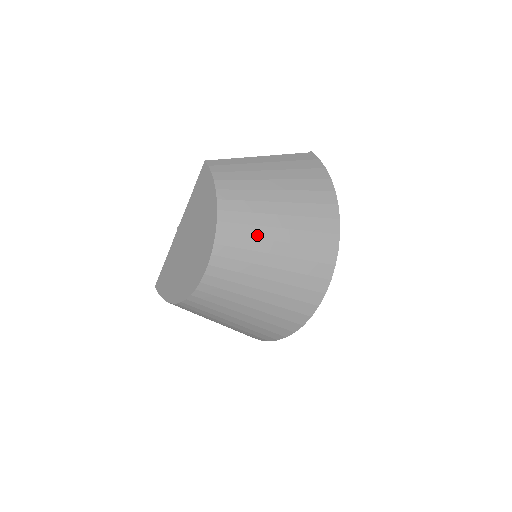
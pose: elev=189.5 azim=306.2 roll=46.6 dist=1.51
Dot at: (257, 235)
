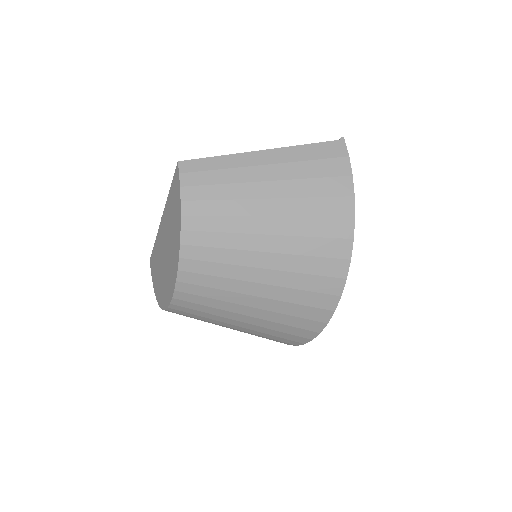
Dot at: (231, 275)
